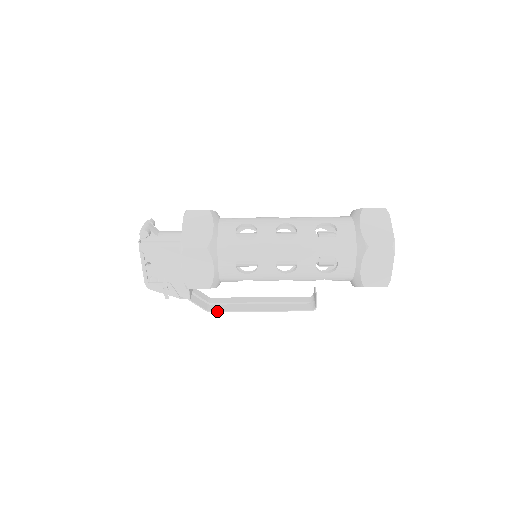
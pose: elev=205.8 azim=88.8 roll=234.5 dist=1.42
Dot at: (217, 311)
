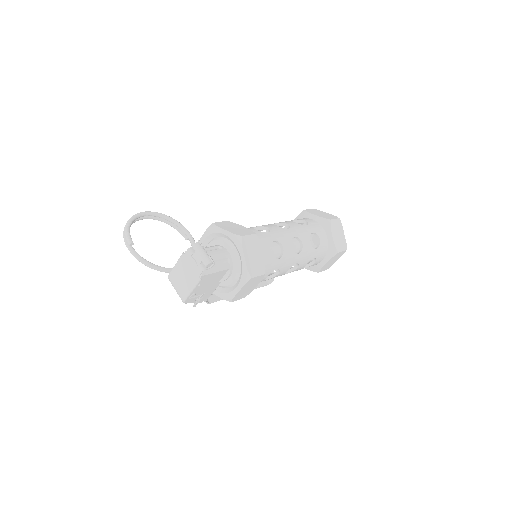
Dot at: occluded
